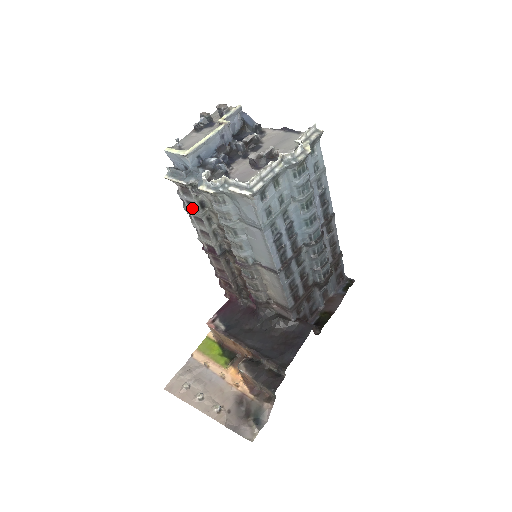
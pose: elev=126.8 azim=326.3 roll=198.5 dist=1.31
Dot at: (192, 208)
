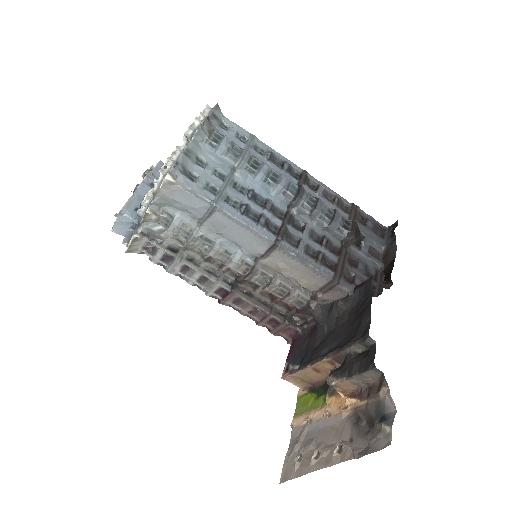
Dot at: (170, 263)
